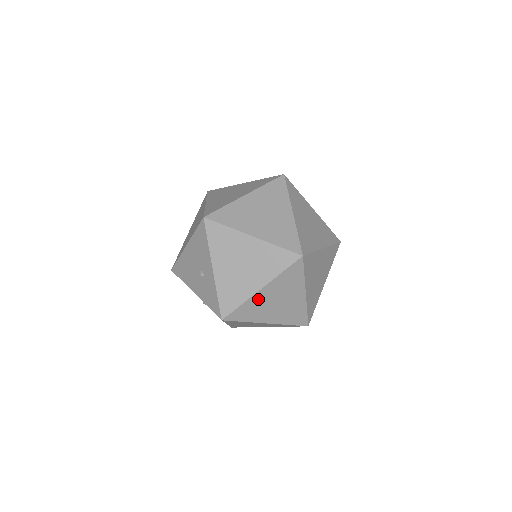
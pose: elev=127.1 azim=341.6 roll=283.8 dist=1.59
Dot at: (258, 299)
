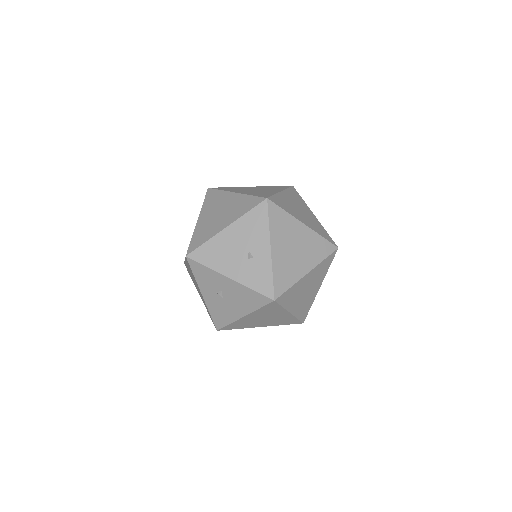
Dot at: (301, 283)
